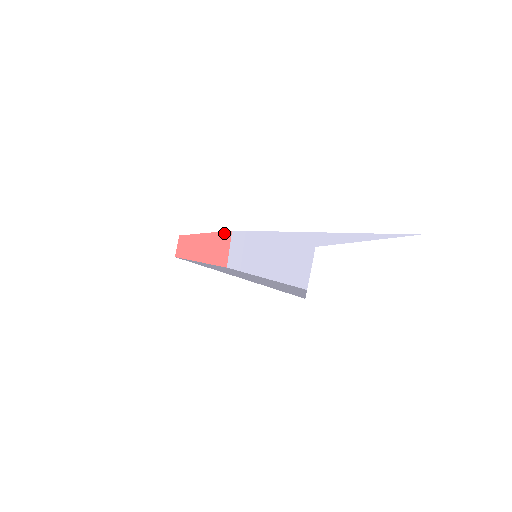
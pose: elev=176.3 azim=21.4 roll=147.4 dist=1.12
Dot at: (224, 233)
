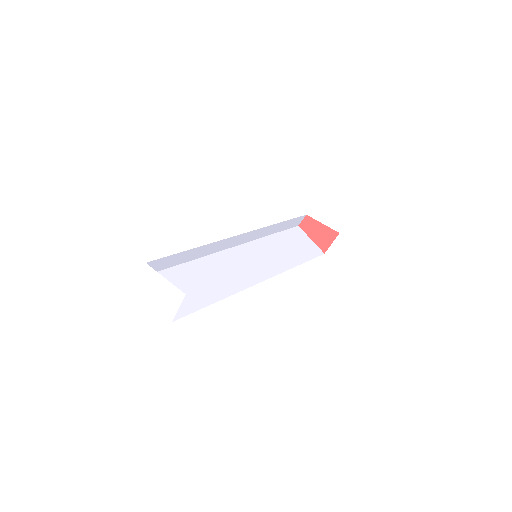
Dot at: (334, 231)
